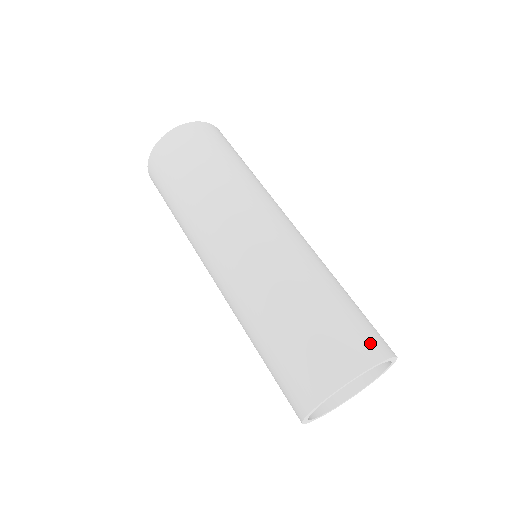
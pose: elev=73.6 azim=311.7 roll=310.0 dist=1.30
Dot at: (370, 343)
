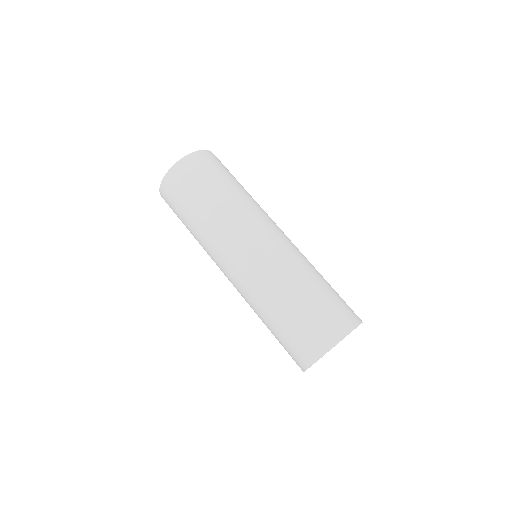
Dot at: (353, 312)
